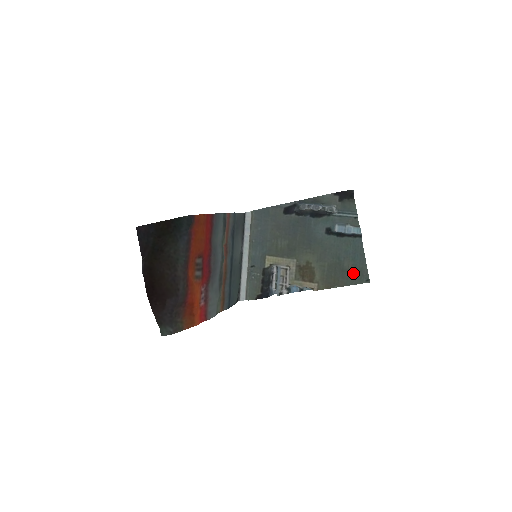
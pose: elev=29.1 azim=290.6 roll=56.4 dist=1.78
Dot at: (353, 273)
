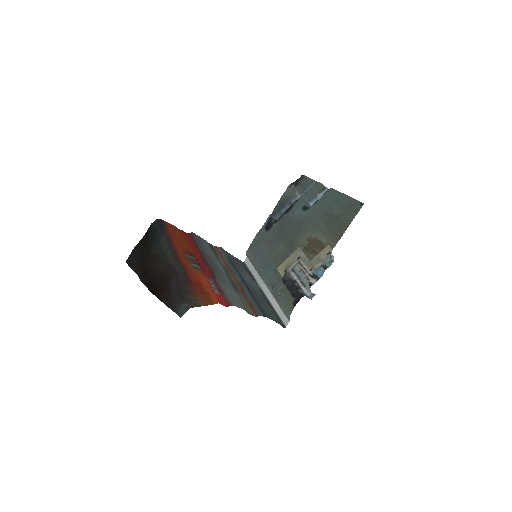
Dot at: (346, 211)
